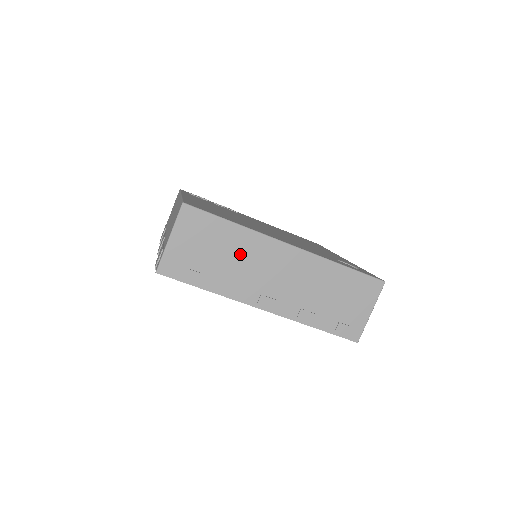
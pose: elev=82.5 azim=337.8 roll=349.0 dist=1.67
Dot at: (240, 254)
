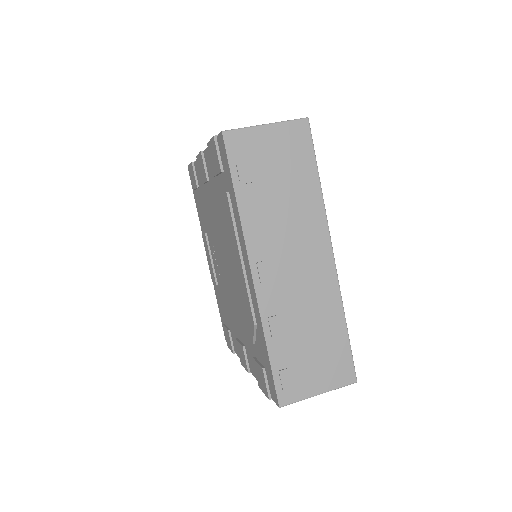
Dot at: (294, 209)
